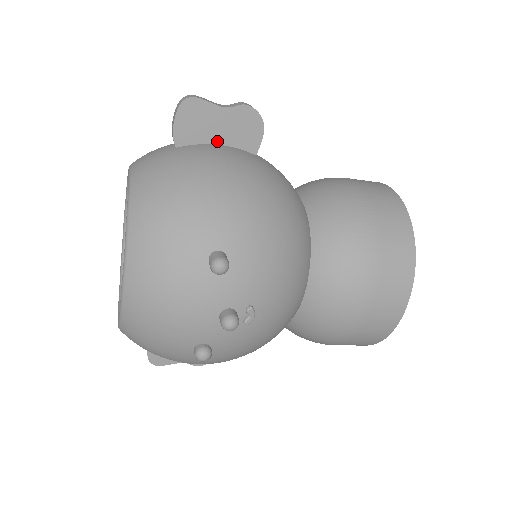
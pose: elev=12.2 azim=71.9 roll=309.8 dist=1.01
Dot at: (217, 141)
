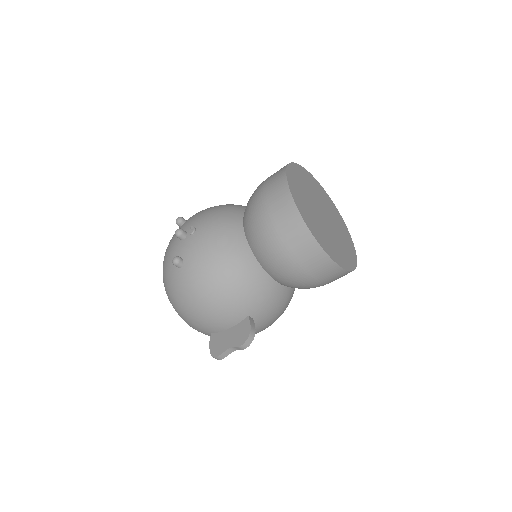
Dot at: occluded
